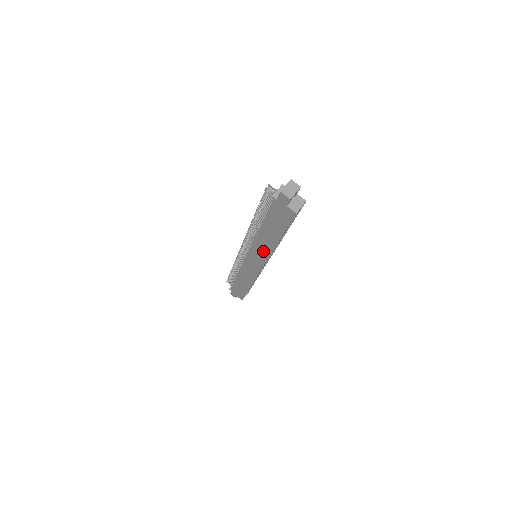
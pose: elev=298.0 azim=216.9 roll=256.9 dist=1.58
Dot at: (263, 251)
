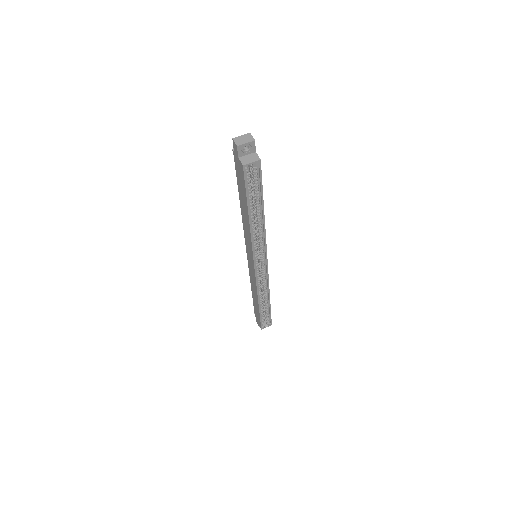
Dot at: (249, 239)
